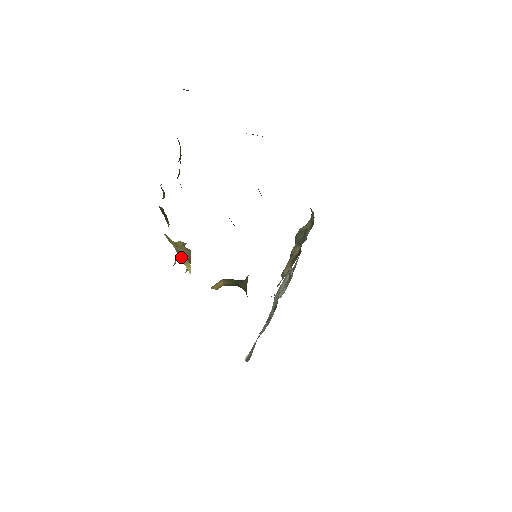
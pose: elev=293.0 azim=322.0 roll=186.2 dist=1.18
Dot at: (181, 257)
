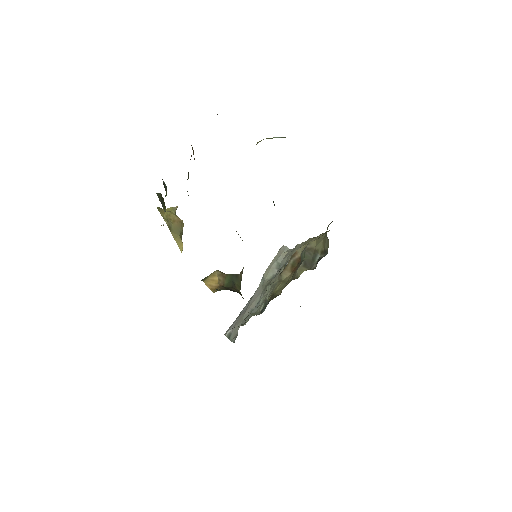
Dot at: (173, 234)
